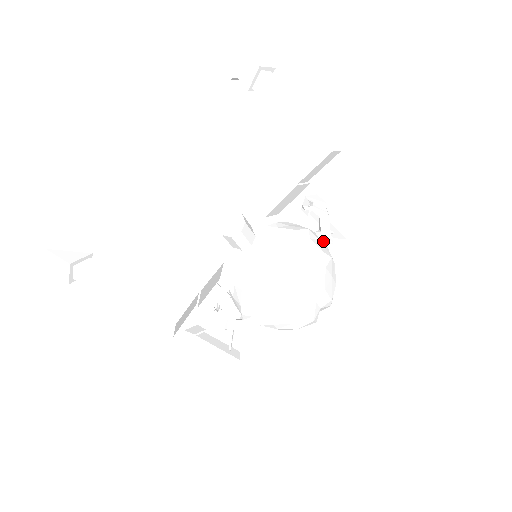
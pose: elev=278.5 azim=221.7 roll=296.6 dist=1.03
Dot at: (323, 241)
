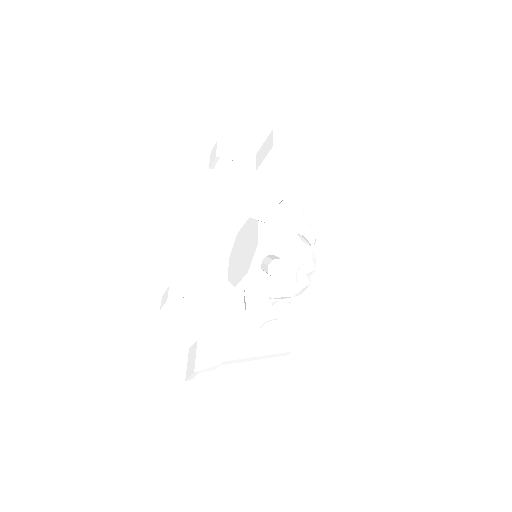
Dot at: (301, 234)
